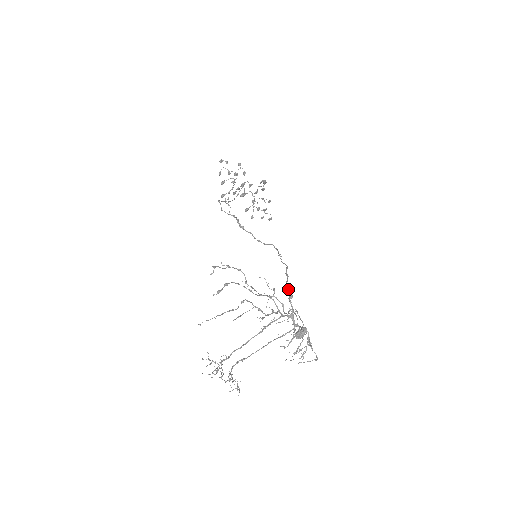
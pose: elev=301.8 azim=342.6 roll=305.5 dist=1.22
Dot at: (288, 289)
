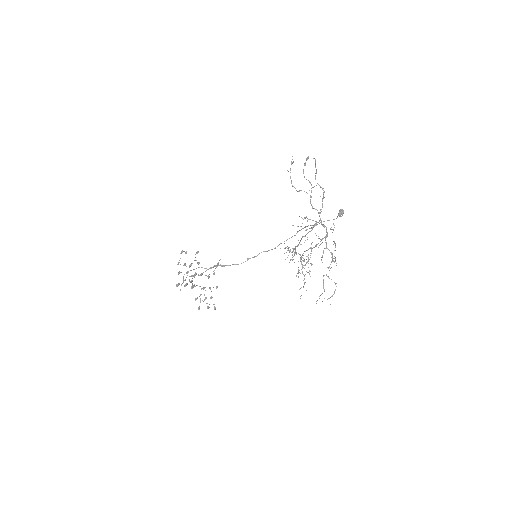
Dot at: occluded
